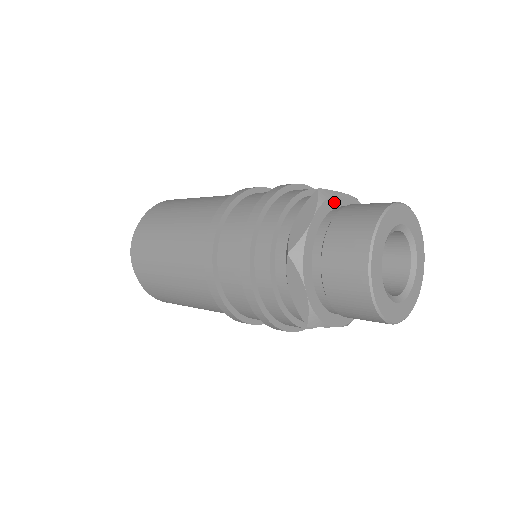
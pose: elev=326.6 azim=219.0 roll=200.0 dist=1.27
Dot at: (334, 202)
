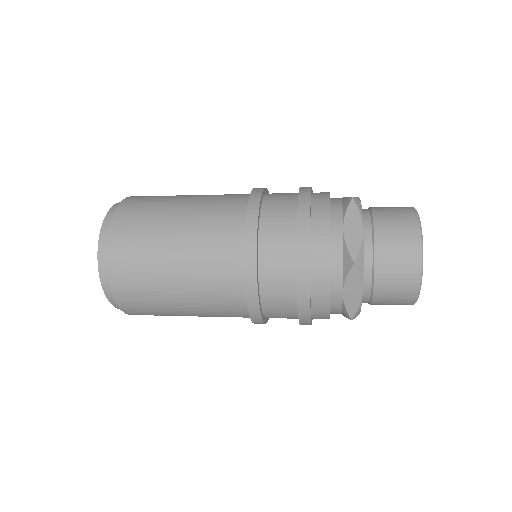
Dot at: occluded
